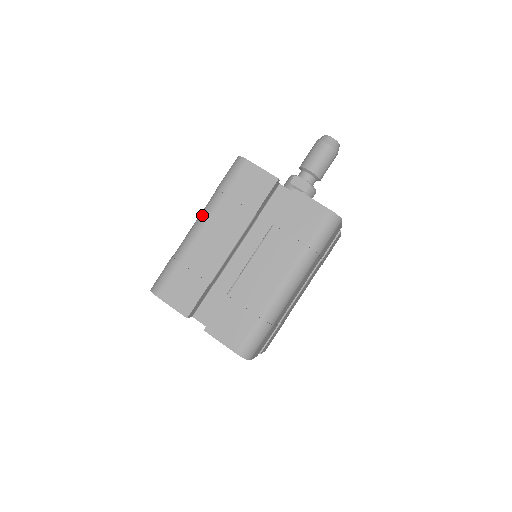
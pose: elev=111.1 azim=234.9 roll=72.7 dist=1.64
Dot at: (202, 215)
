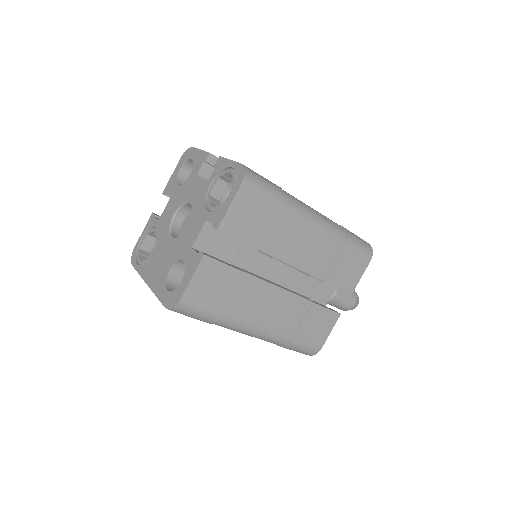
Dot at: occluded
